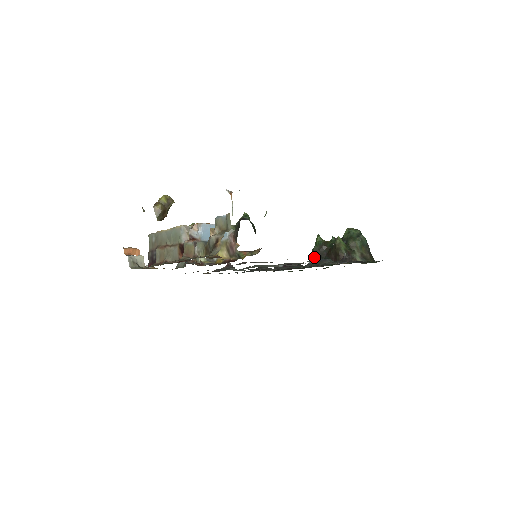
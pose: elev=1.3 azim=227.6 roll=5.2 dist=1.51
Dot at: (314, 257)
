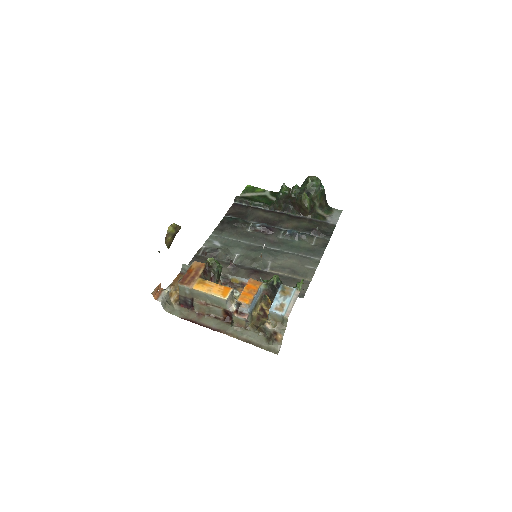
Dot at: (279, 203)
